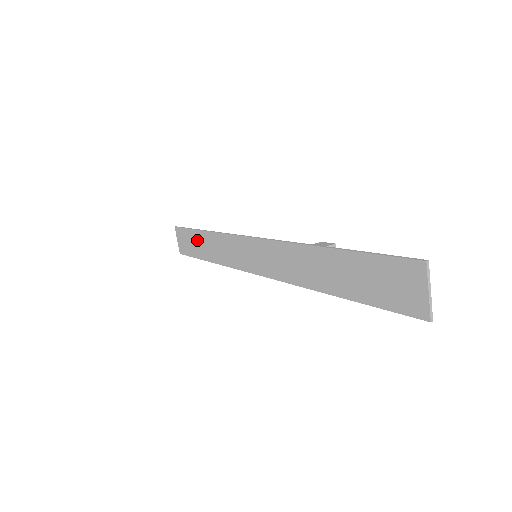
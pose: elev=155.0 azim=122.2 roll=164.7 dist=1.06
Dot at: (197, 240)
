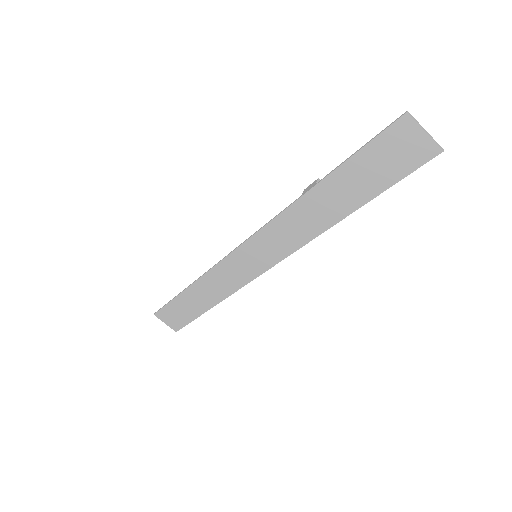
Dot at: (186, 302)
